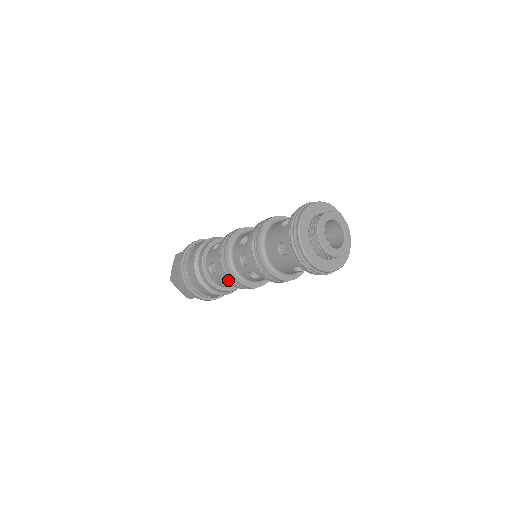
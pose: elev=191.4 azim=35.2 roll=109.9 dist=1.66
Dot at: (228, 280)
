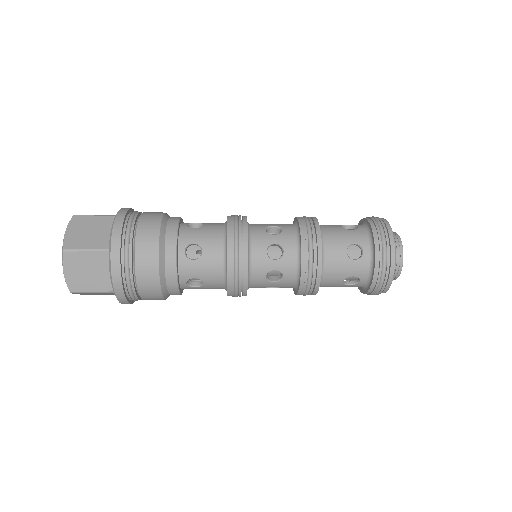
Dot at: (230, 272)
